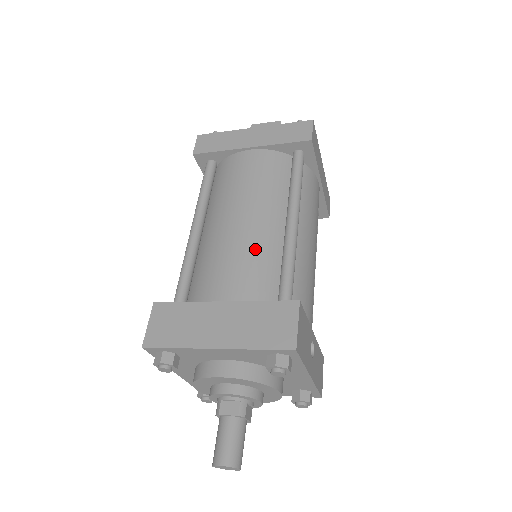
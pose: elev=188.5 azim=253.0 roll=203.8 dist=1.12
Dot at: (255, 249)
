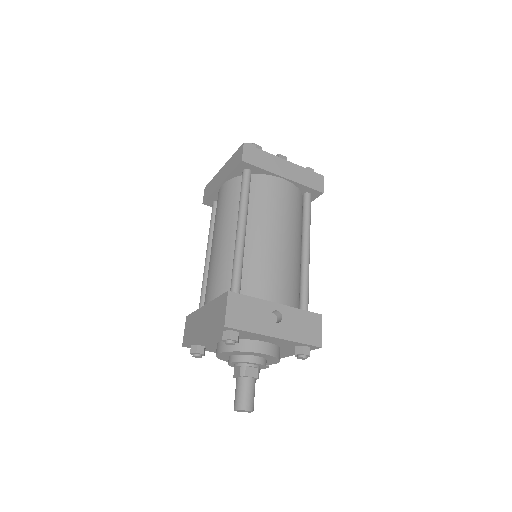
Dot at: (221, 261)
